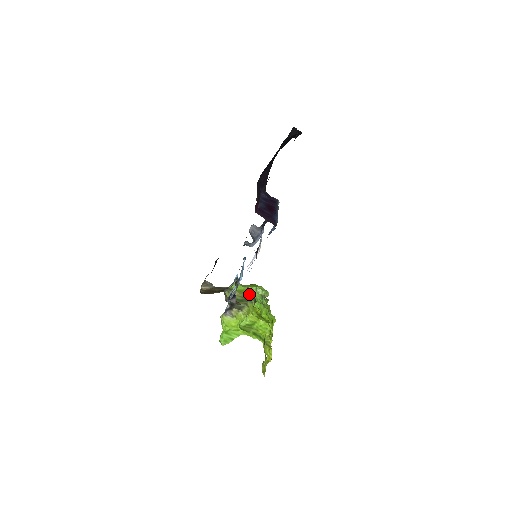
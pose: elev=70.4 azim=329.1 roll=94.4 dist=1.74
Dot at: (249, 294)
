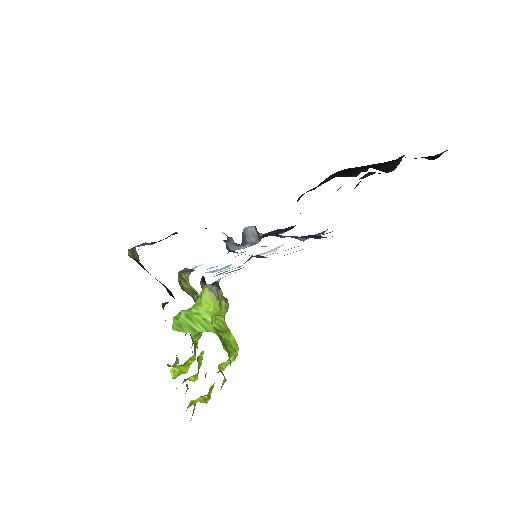
Dot at: occluded
